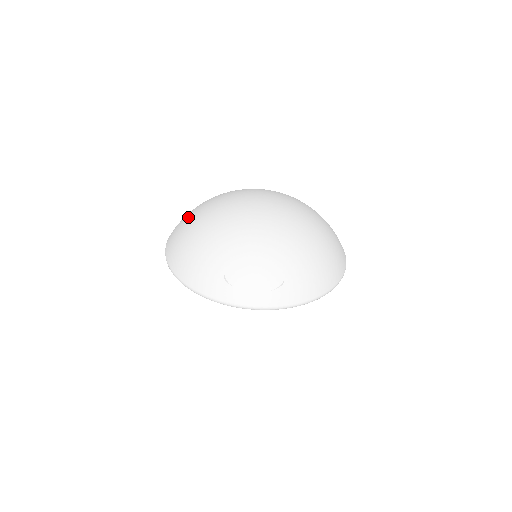
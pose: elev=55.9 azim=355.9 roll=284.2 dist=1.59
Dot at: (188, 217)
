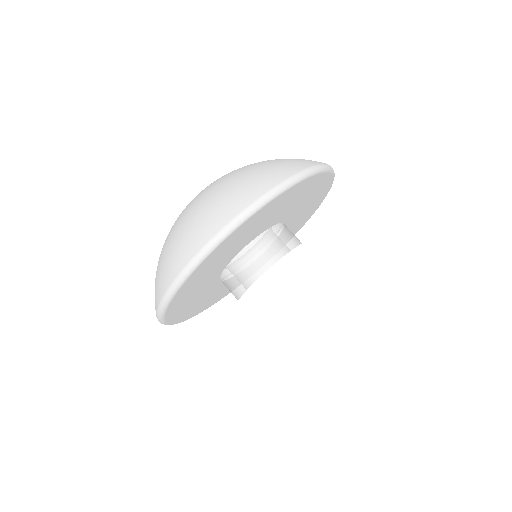
Dot at: occluded
